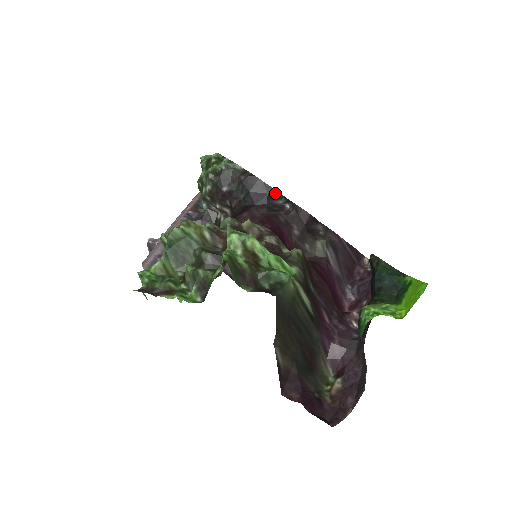
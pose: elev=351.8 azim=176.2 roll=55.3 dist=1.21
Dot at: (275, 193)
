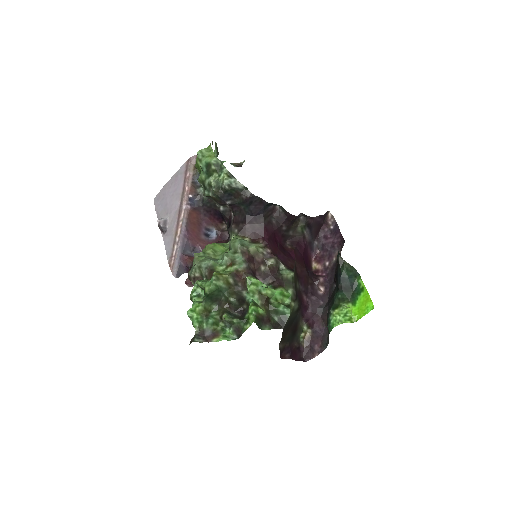
Dot at: (270, 204)
